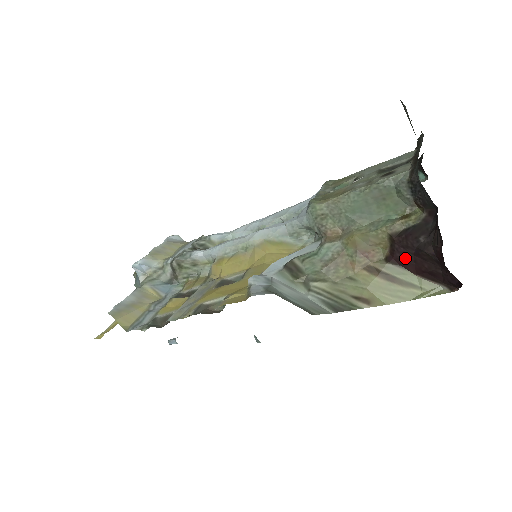
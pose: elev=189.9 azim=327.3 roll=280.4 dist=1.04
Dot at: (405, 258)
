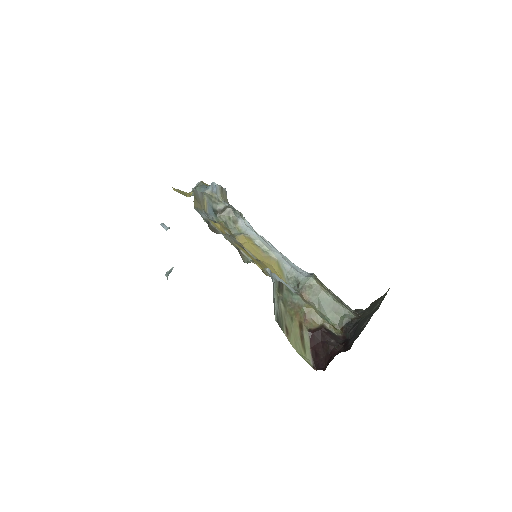
Dot at: (316, 338)
